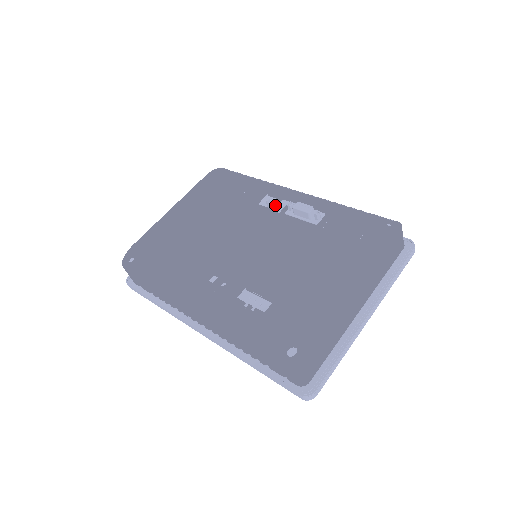
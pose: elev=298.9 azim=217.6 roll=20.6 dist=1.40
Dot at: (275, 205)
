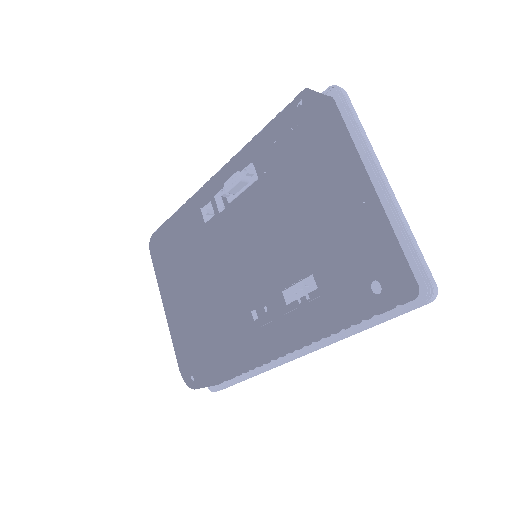
Dot at: (215, 208)
